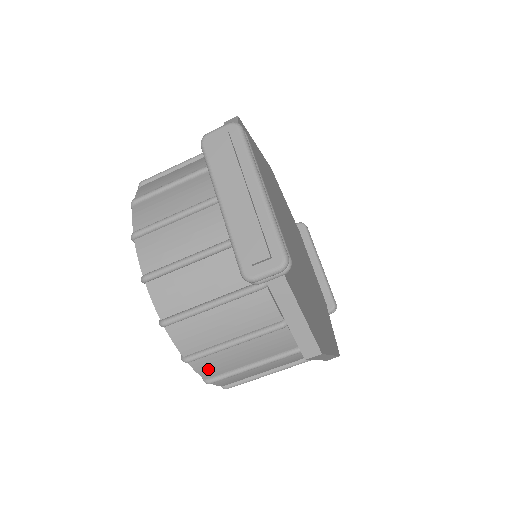
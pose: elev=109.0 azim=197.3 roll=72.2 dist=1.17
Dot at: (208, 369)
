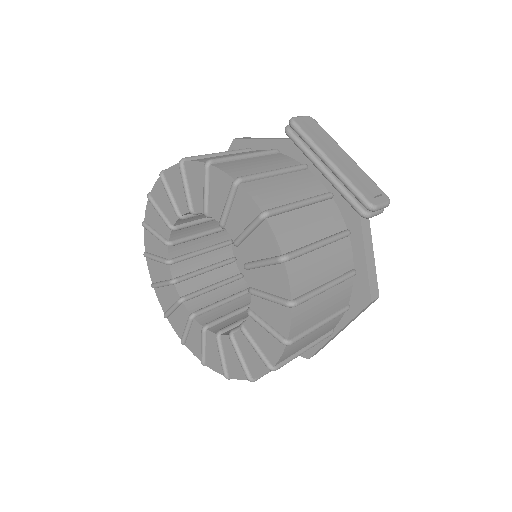
Dot at: (298, 322)
